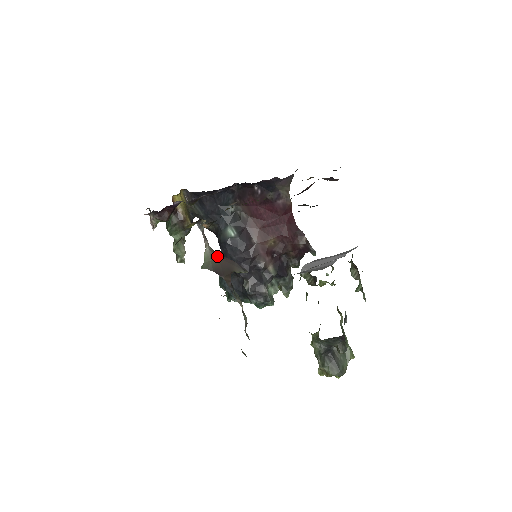
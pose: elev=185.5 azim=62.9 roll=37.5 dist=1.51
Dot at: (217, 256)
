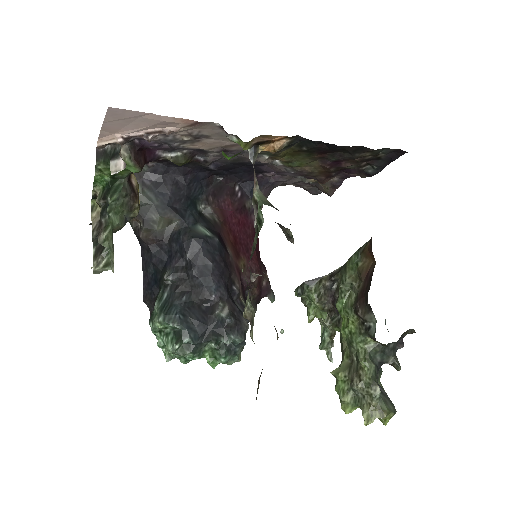
Dot at: occluded
